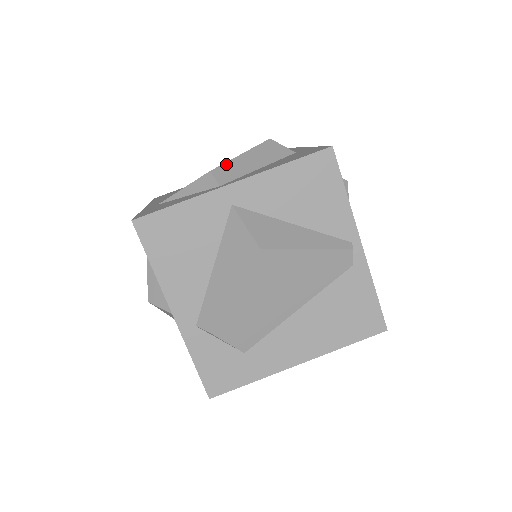
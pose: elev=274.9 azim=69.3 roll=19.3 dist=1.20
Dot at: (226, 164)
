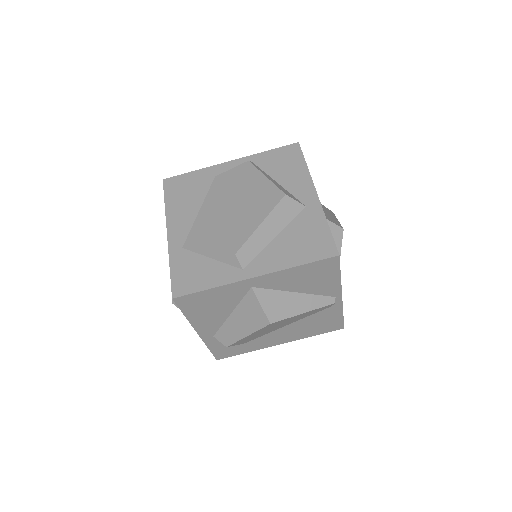
Dot at: (248, 242)
